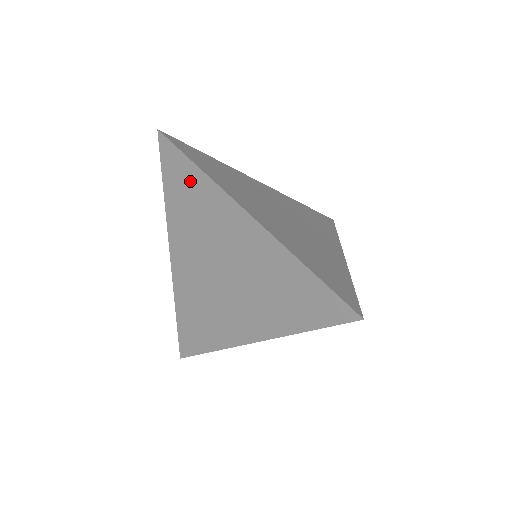
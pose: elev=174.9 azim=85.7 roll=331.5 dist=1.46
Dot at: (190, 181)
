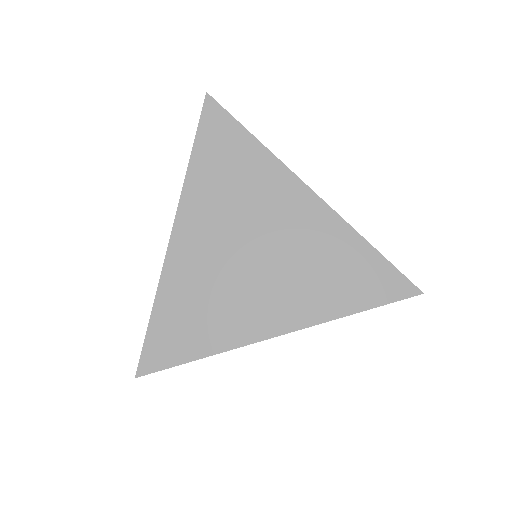
Dot at: occluded
